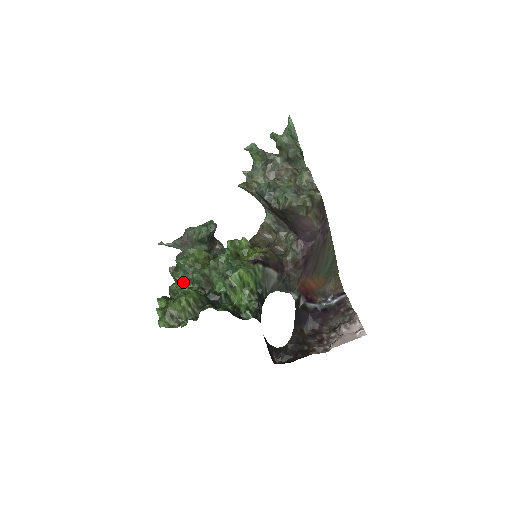
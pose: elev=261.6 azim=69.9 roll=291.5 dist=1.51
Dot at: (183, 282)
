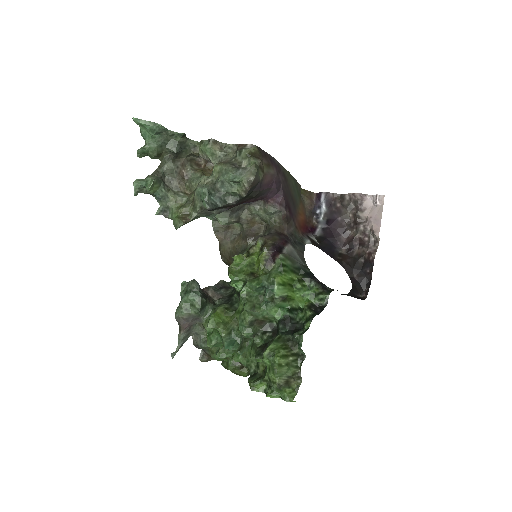
Dot at: (239, 351)
